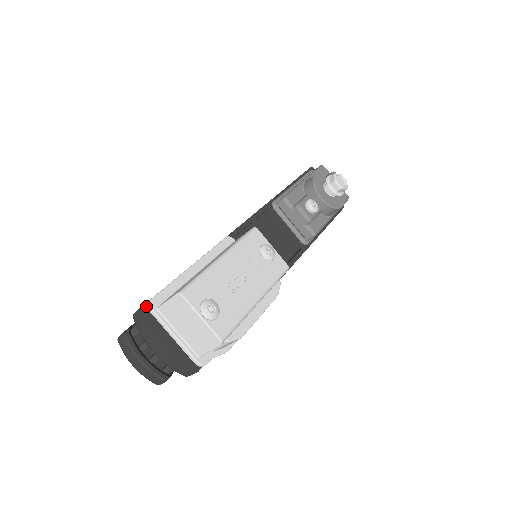
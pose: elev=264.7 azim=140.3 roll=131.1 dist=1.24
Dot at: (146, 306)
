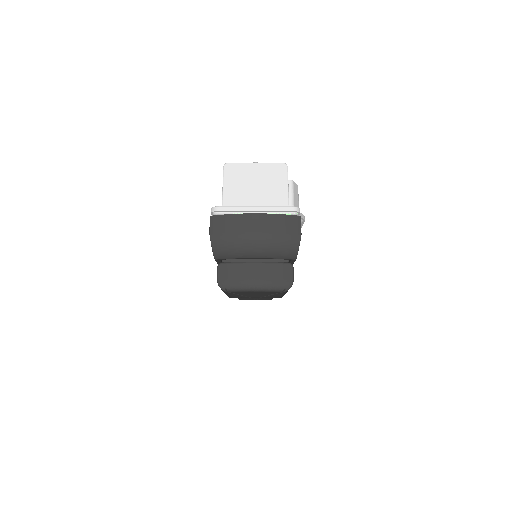
Dot at: (213, 217)
